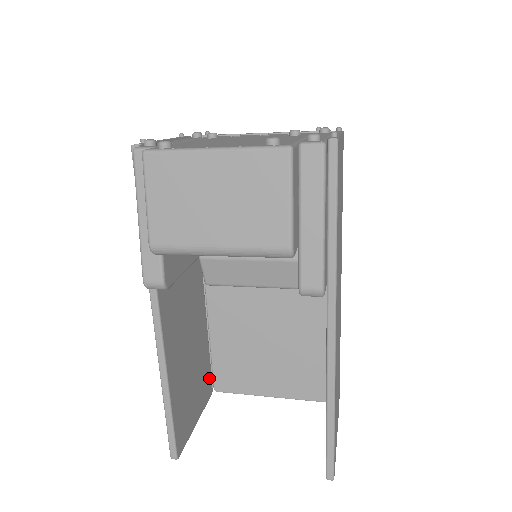
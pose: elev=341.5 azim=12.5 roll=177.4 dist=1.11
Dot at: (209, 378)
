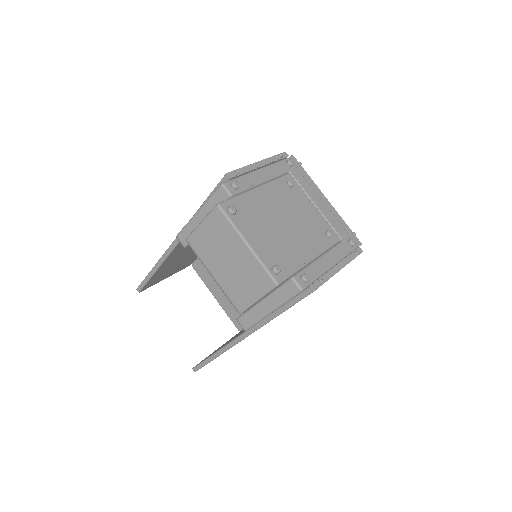
Dot at: (193, 260)
